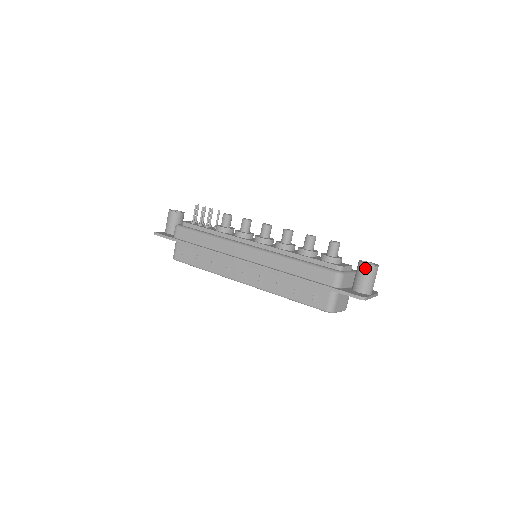
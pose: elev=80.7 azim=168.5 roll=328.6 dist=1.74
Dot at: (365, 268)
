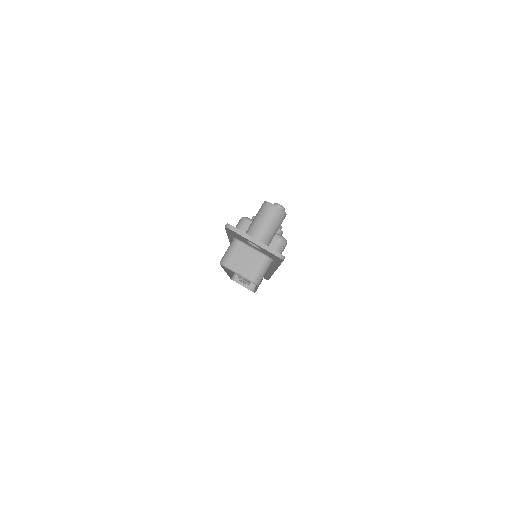
Dot at: (261, 207)
